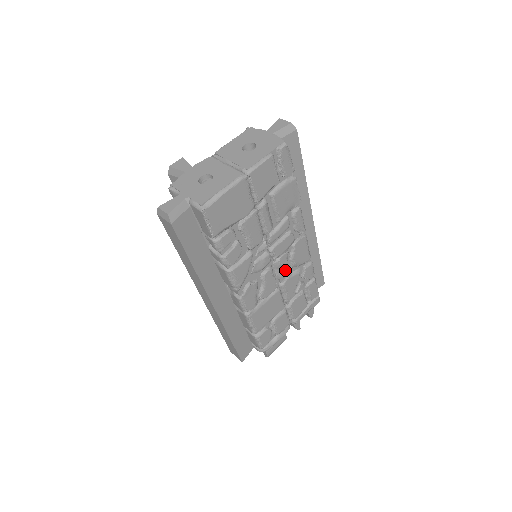
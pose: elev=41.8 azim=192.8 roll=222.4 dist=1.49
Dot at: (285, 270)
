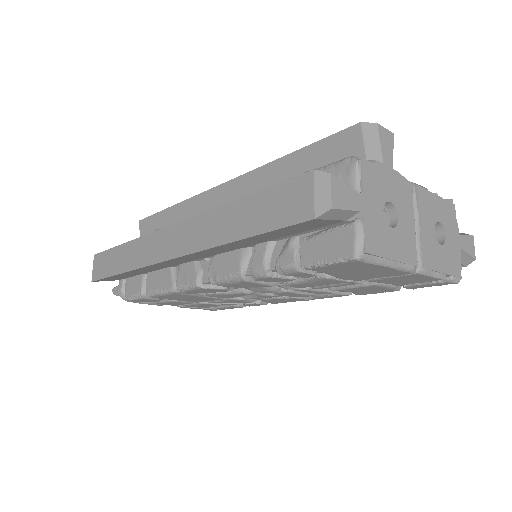
Dot at: (254, 298)
